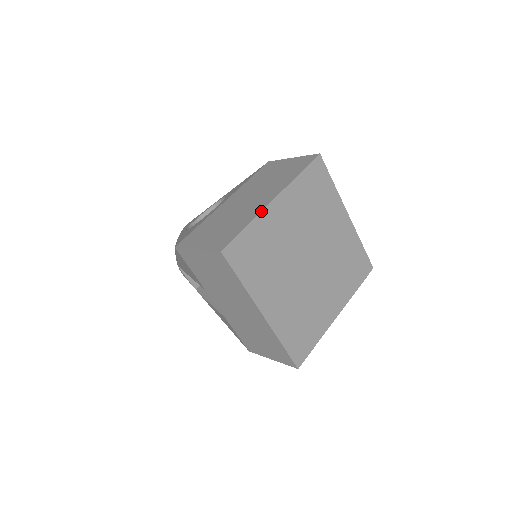
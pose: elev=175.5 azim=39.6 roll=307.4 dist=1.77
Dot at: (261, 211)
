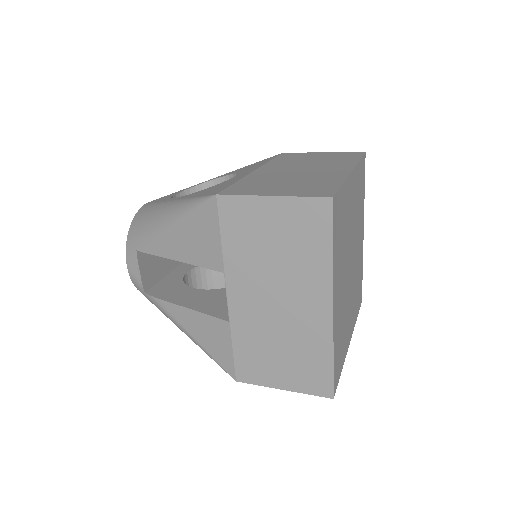
Dot at: (348, 176)
